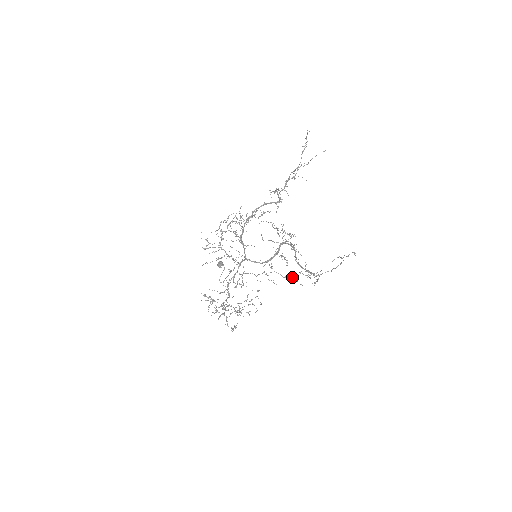
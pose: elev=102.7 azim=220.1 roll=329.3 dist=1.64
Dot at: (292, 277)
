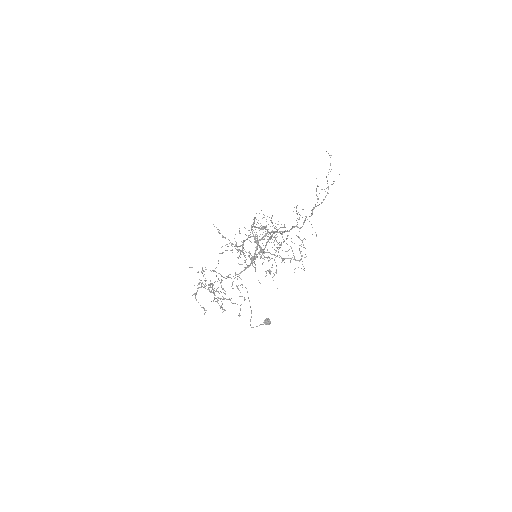
Dot at: occluded
